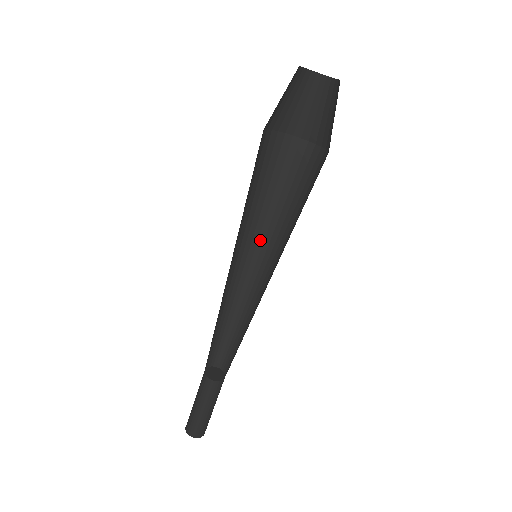
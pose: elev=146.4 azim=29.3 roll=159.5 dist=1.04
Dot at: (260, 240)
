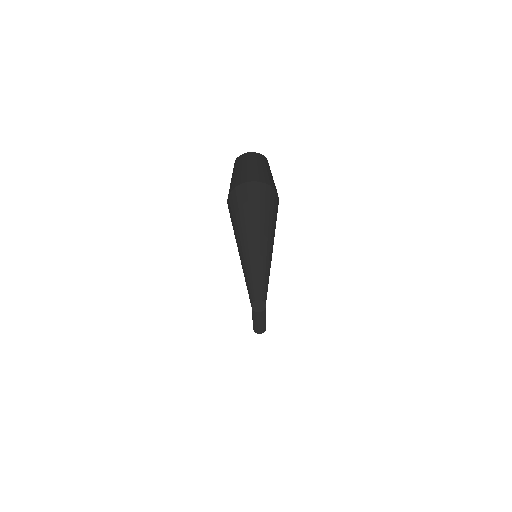
Dot at: (271, 246)
